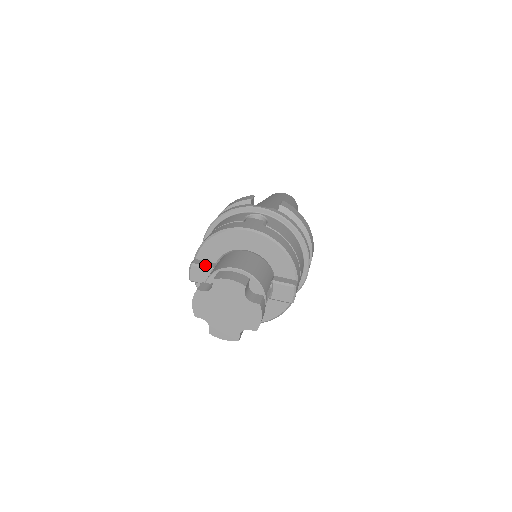
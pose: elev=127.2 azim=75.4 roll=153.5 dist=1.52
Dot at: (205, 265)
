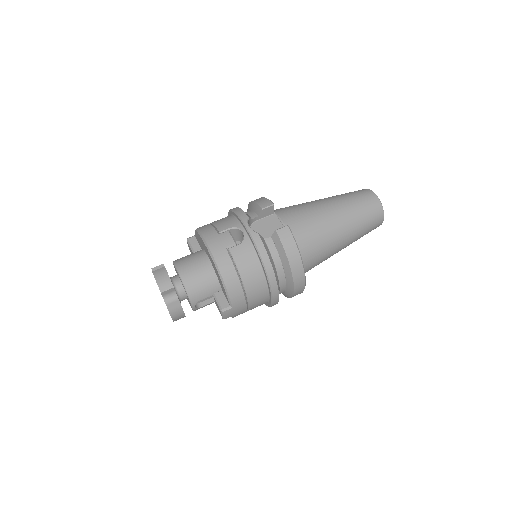
Dot at: (192, 246)
